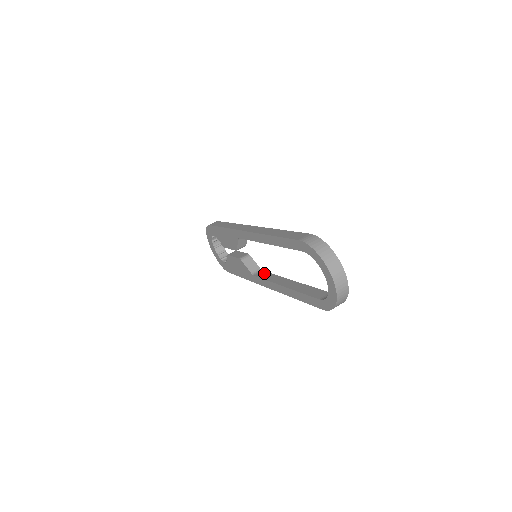
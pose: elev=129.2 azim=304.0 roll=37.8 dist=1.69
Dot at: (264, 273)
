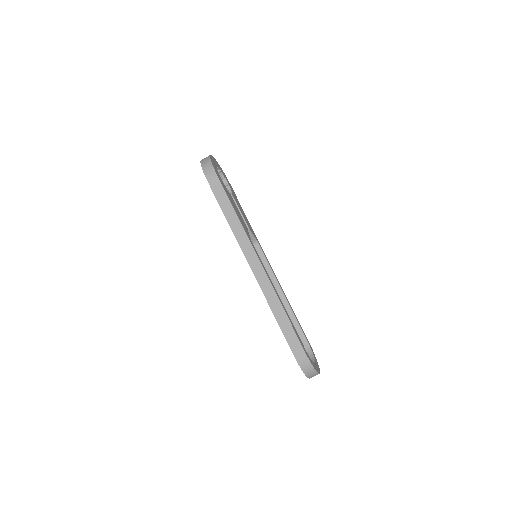
Dot at: (260, 254)
